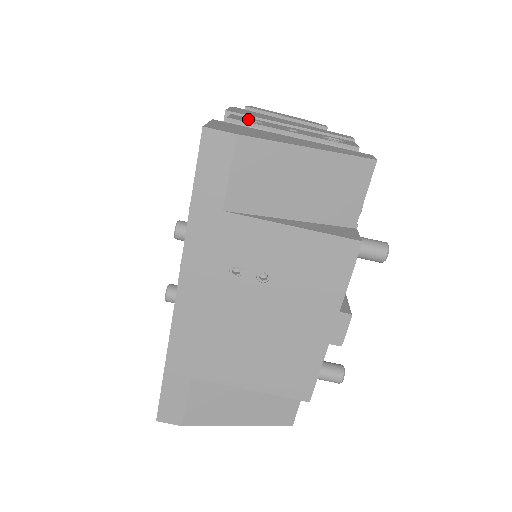
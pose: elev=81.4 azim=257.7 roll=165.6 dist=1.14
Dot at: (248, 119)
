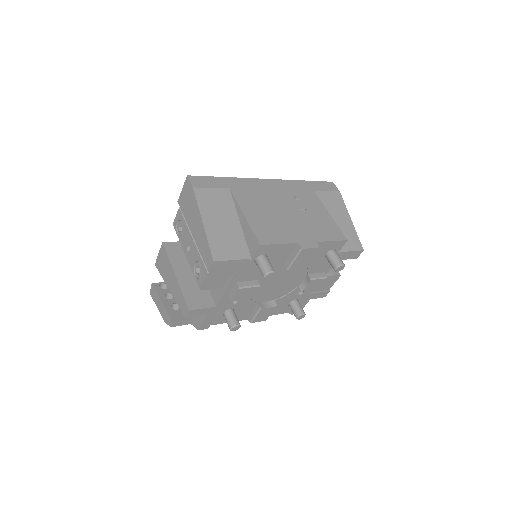
Dot at: occluded
